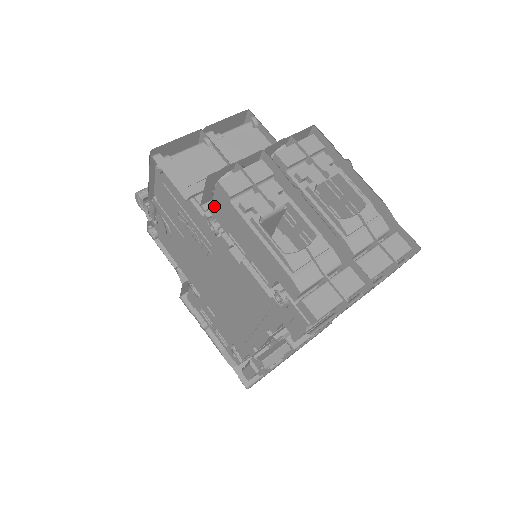
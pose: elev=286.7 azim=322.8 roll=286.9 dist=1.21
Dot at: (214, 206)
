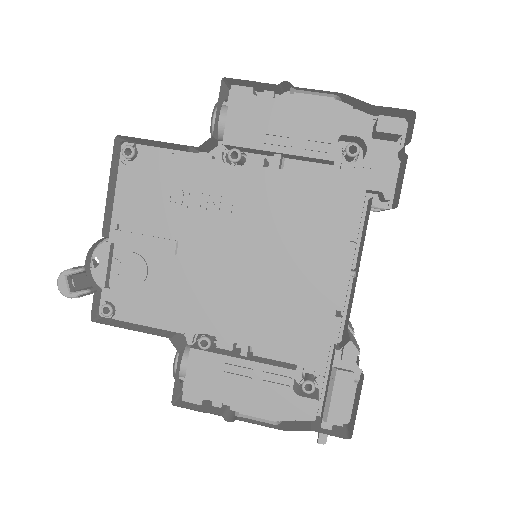
Dot at: (229, 127)
